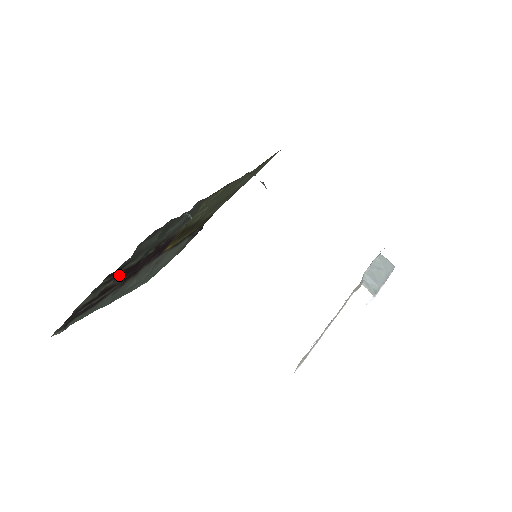
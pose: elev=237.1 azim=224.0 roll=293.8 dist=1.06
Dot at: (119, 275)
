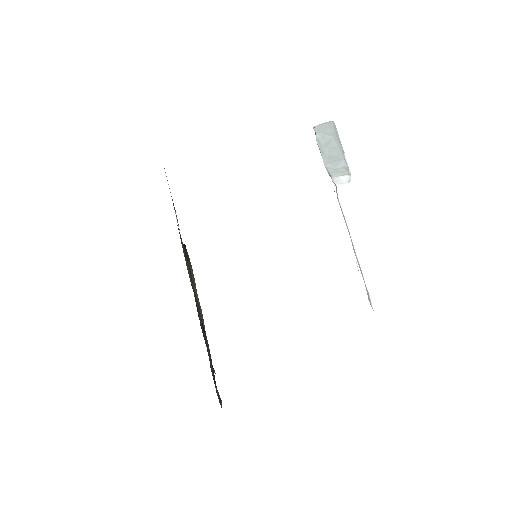
Dot at: occluded
